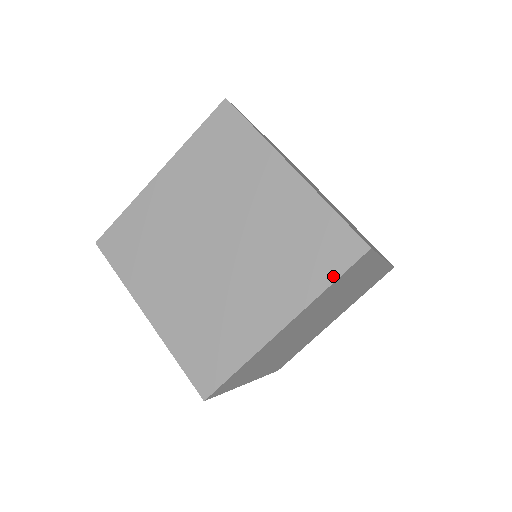
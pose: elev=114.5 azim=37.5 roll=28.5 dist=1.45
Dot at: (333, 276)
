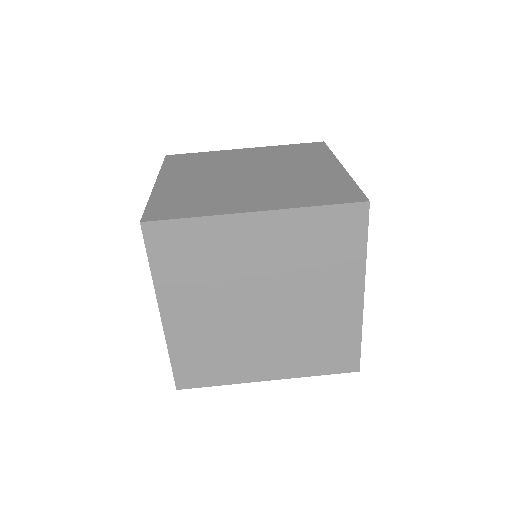
Dot at: (326, 203)
